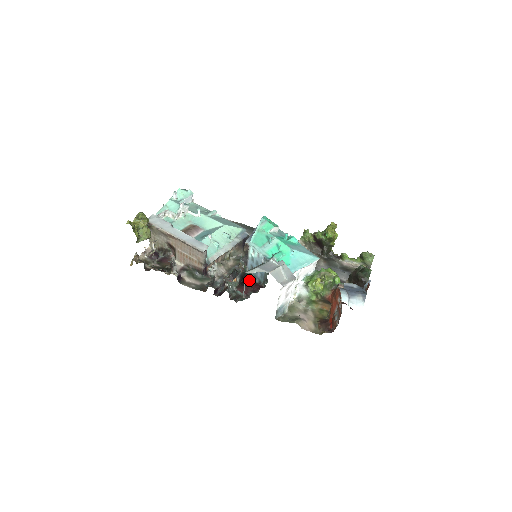
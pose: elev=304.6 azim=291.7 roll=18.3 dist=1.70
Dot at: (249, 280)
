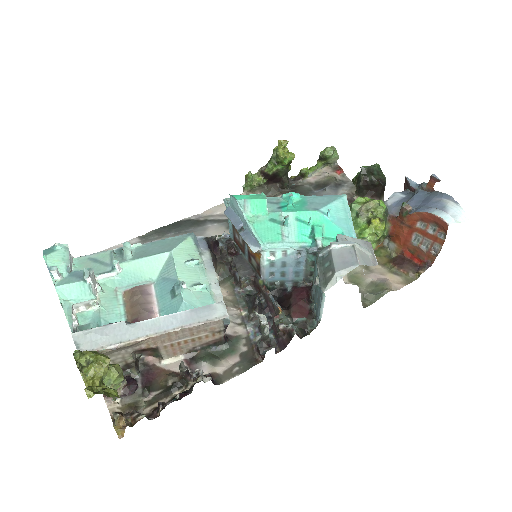
Dot at: (278, 292)
